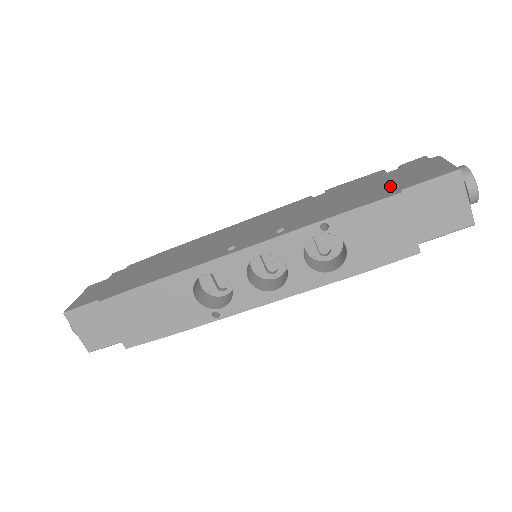
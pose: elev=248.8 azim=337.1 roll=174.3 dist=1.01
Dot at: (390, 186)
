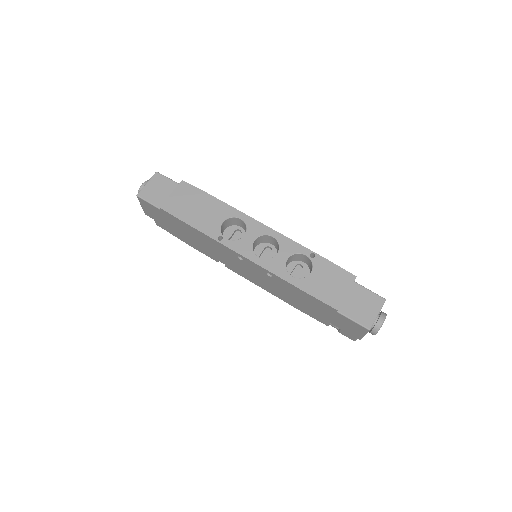
Dot at: occluded
